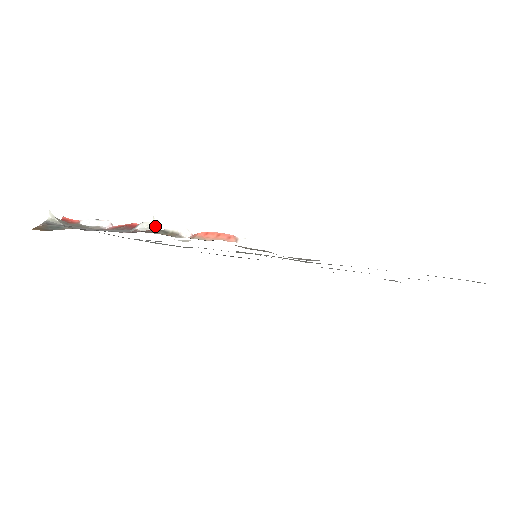
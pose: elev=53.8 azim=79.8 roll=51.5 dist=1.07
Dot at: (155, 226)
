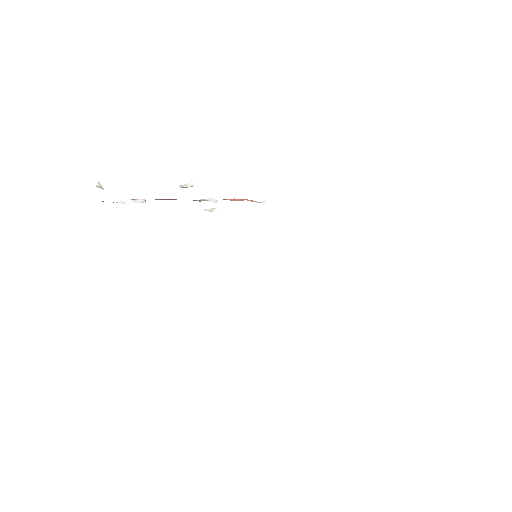
Dot at: occluded
